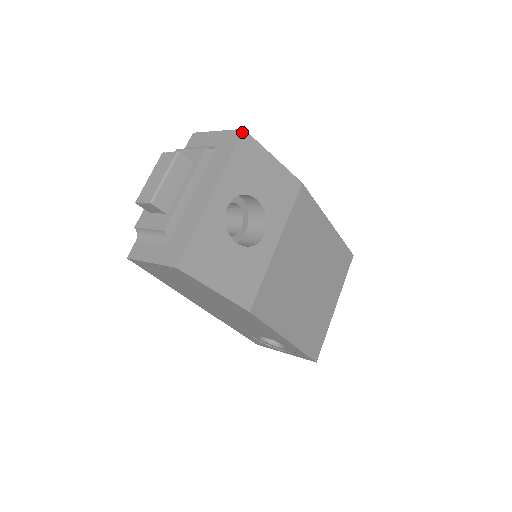
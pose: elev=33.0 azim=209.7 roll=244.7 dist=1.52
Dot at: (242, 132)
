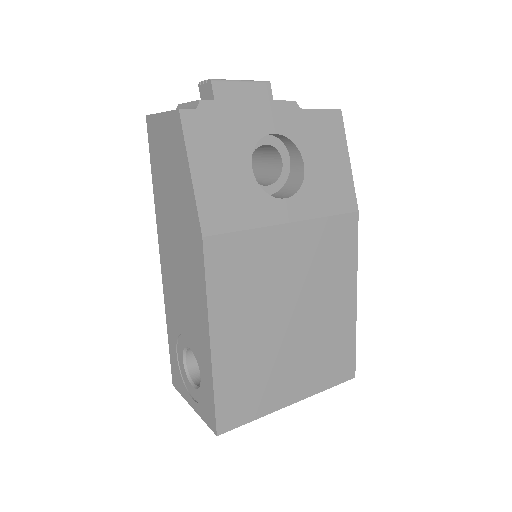
Dot at: (337, 109)
